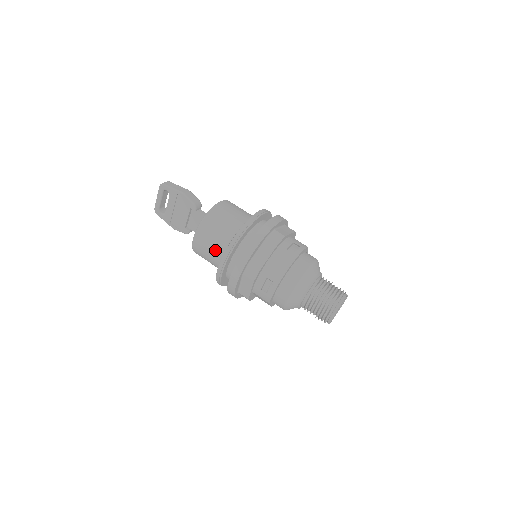
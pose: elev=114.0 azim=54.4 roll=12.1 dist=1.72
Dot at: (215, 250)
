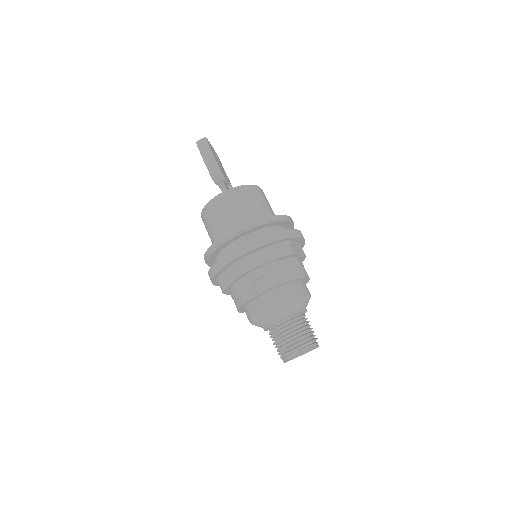
Dot at: occluded
